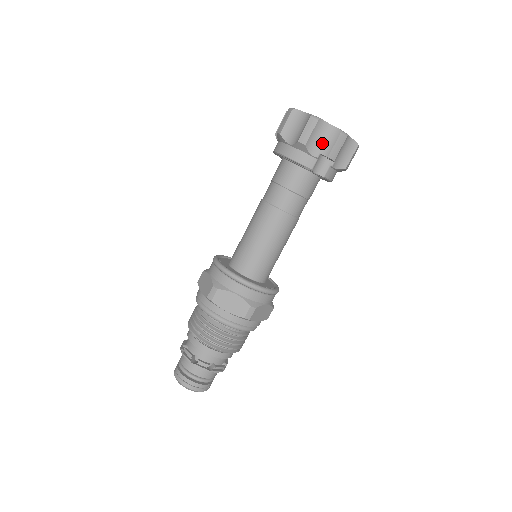
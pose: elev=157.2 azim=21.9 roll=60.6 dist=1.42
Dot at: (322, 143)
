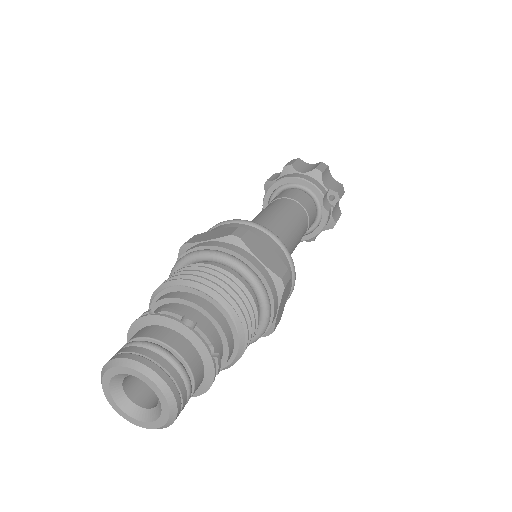
Dot at: (329, 184)
